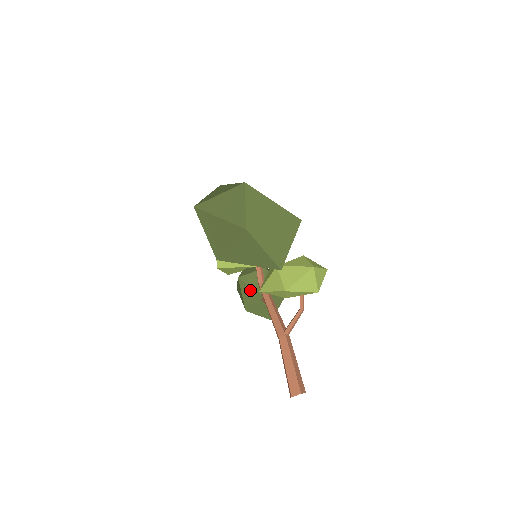
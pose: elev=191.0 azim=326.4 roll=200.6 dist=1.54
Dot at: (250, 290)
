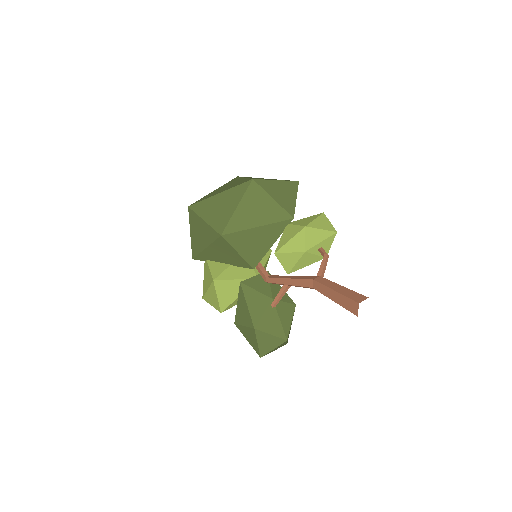
Dot at: (256, 296)
